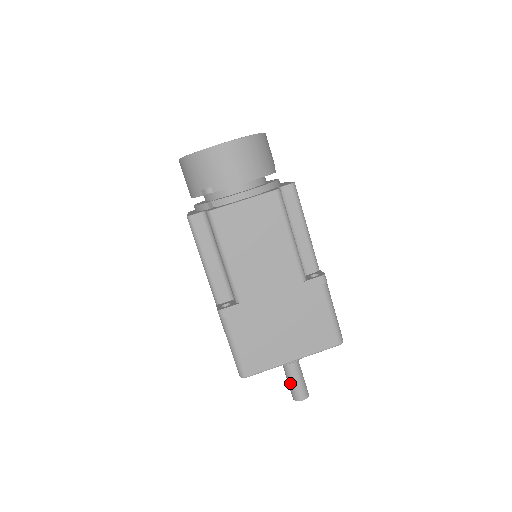
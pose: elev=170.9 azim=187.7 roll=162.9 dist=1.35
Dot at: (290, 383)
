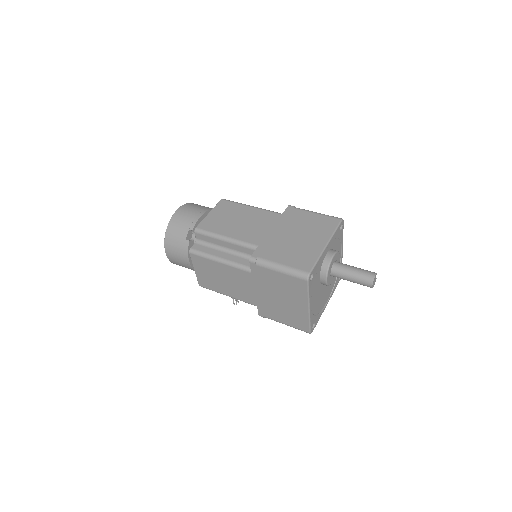
Dot at: (354, 276)
